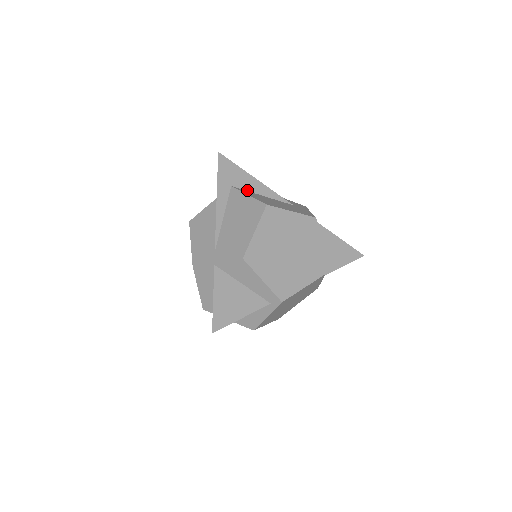
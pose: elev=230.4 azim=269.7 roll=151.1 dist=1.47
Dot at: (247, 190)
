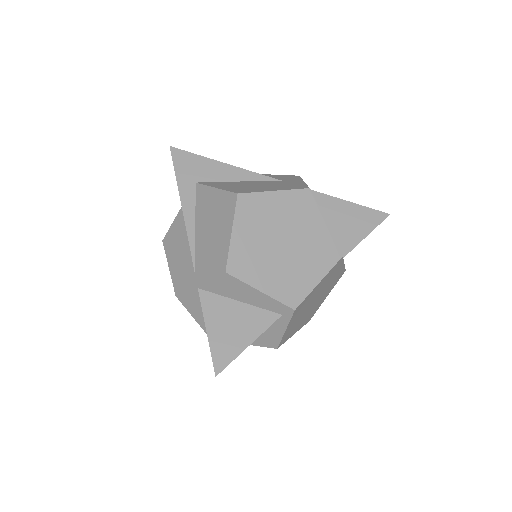
Dot at: (217, 181)
